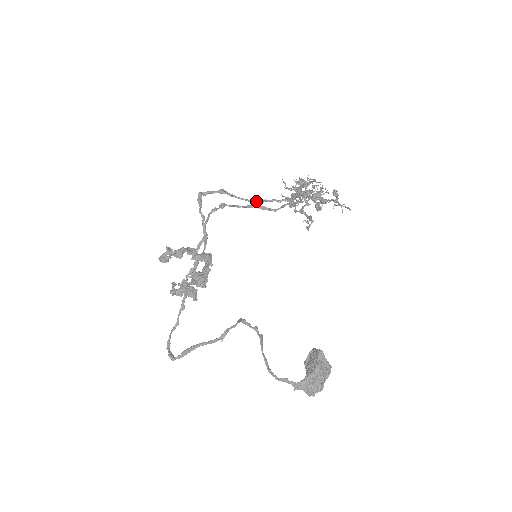
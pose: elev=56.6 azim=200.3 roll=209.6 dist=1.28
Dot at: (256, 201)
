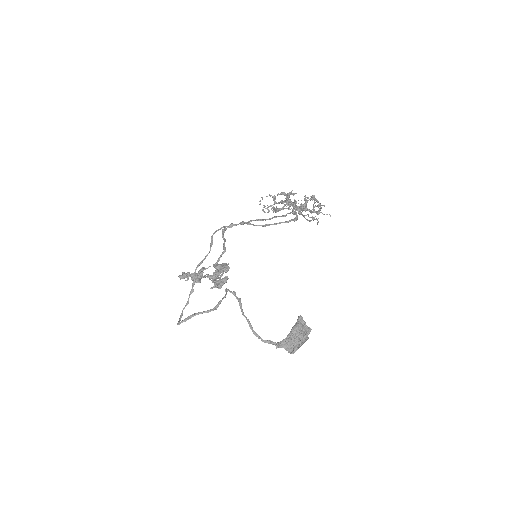
Dot at: (267, 225)
